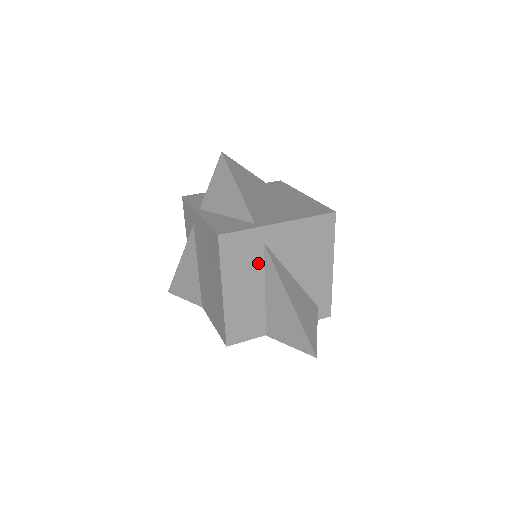
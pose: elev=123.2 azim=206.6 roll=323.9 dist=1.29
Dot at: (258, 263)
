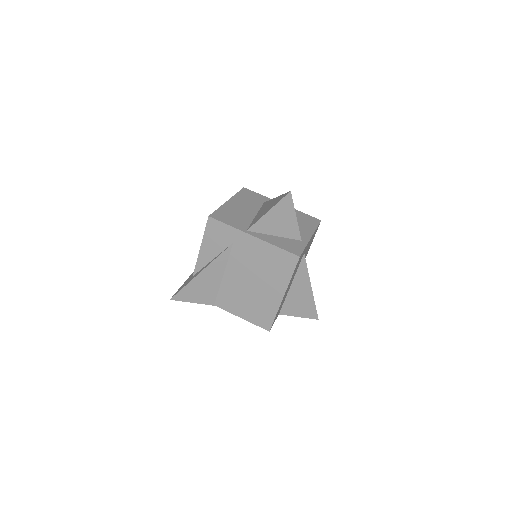
Dot at: (298, 267)
